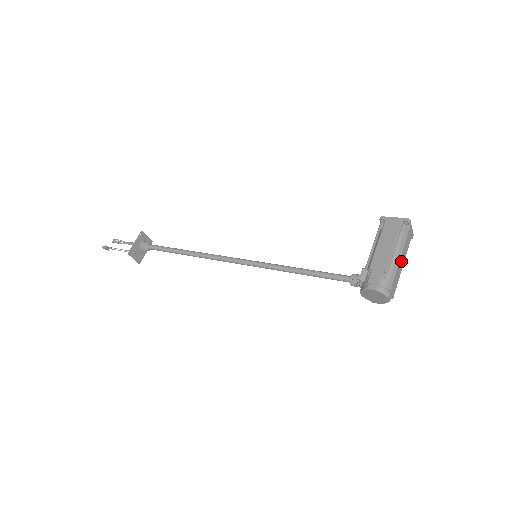
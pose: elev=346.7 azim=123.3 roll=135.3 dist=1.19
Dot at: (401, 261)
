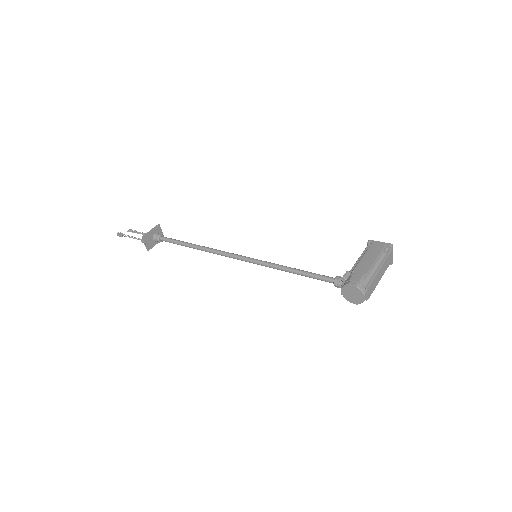
Dot at: (380, 274)
